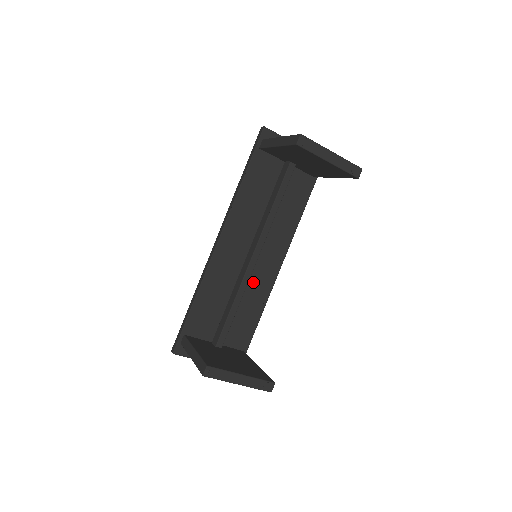
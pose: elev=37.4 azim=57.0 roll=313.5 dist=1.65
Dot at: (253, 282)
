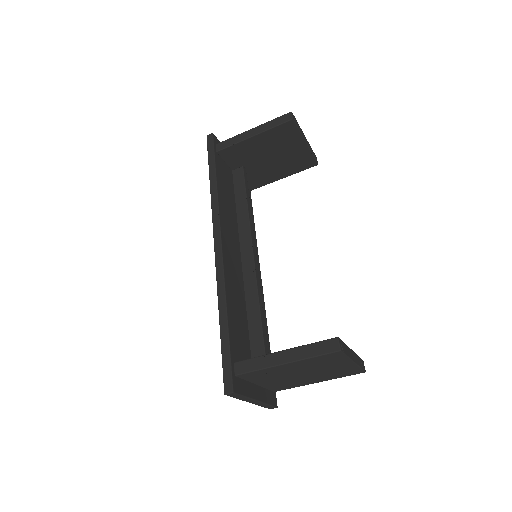
Dot at: occluded
